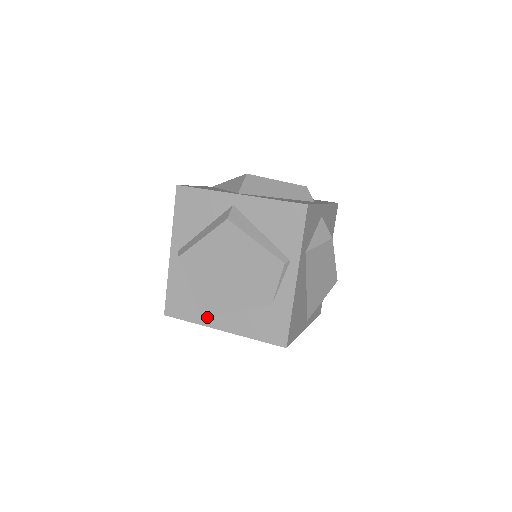
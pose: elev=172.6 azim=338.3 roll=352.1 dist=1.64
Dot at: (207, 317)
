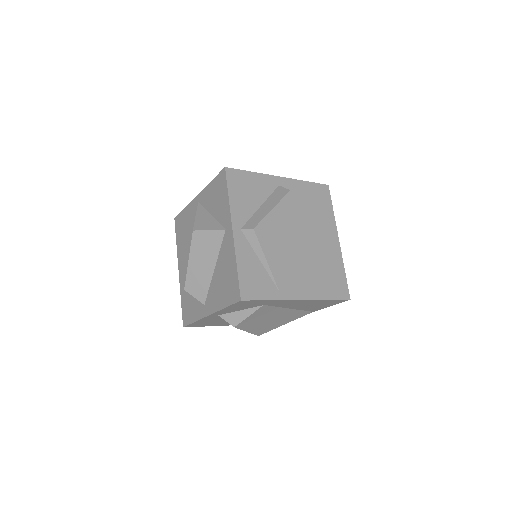
Dot at: (284, 290)
